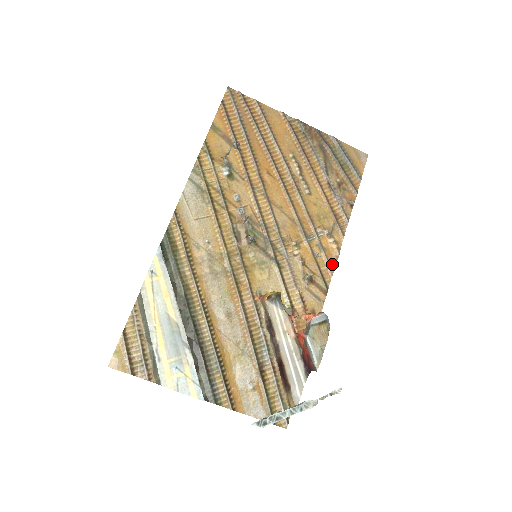
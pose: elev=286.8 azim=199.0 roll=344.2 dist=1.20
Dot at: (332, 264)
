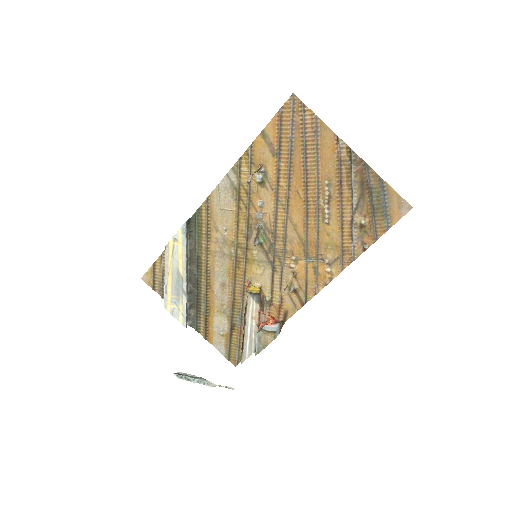
Dot at: (319, 287)
